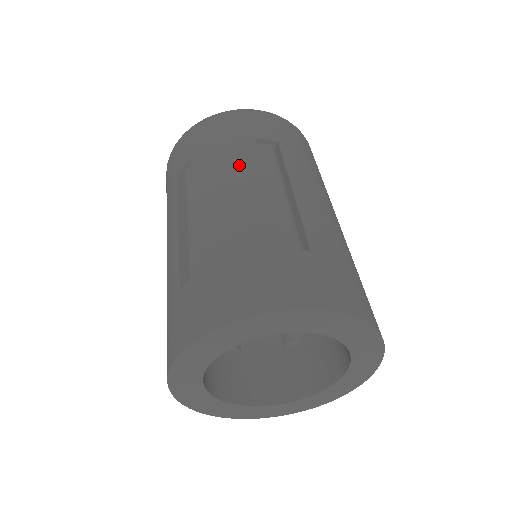
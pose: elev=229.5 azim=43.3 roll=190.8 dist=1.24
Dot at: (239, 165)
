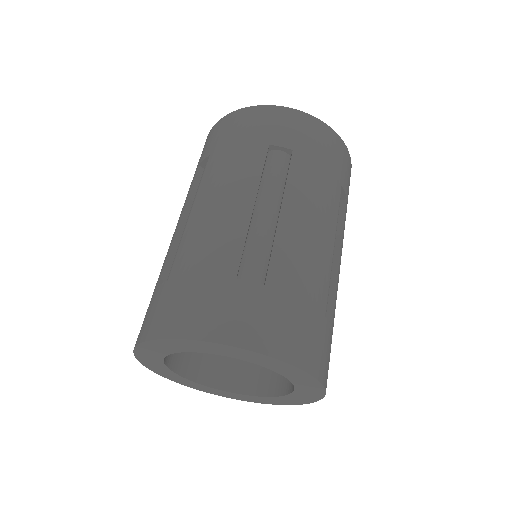
Dot at: (328, 204)
